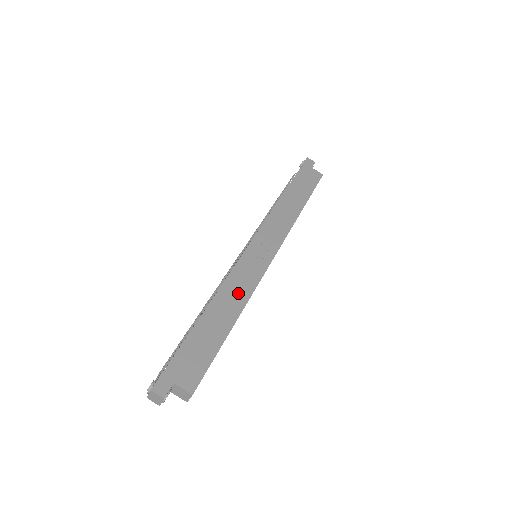
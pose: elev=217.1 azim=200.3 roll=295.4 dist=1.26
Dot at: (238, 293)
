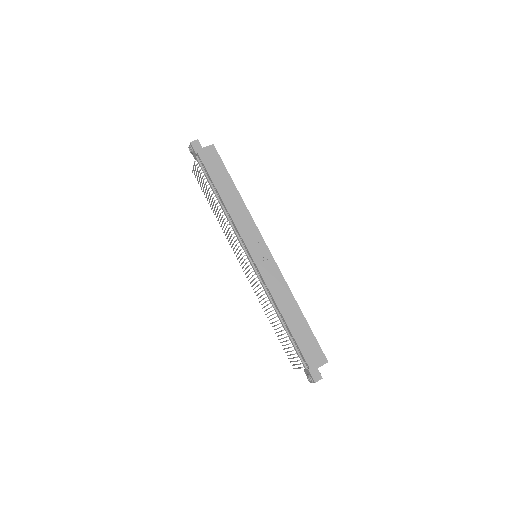
Dot at: (282, 293)
